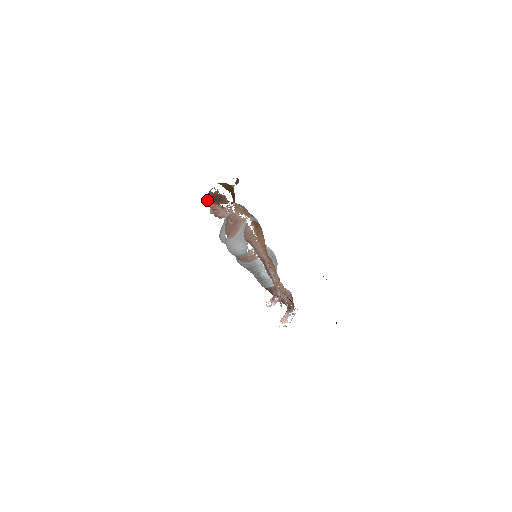
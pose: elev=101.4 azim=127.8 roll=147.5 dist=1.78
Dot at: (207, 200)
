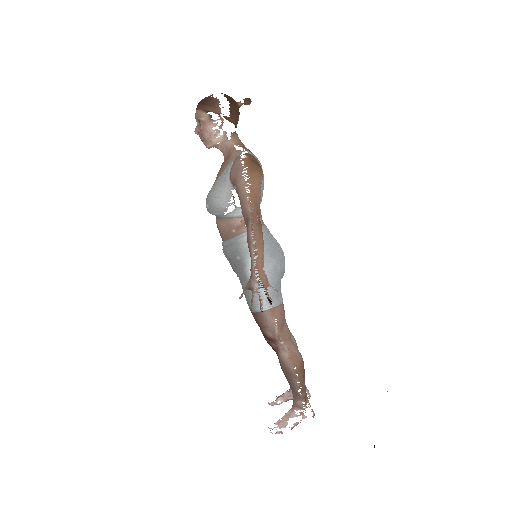
Dot at: (196, 110)
